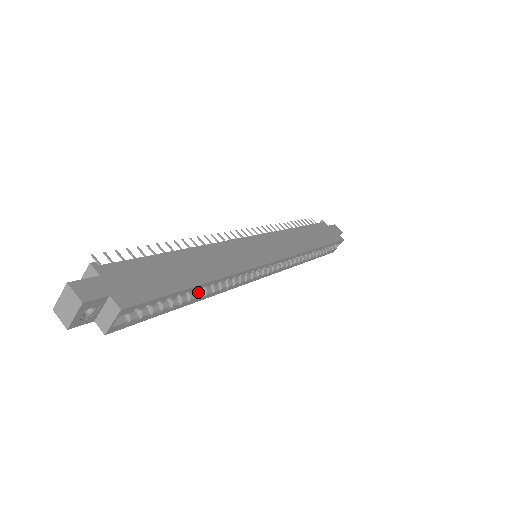
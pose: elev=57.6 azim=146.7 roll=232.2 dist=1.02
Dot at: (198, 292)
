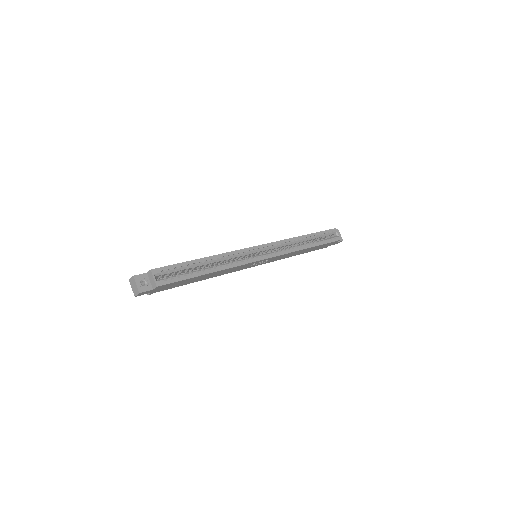
Dot at: (209, 267)
